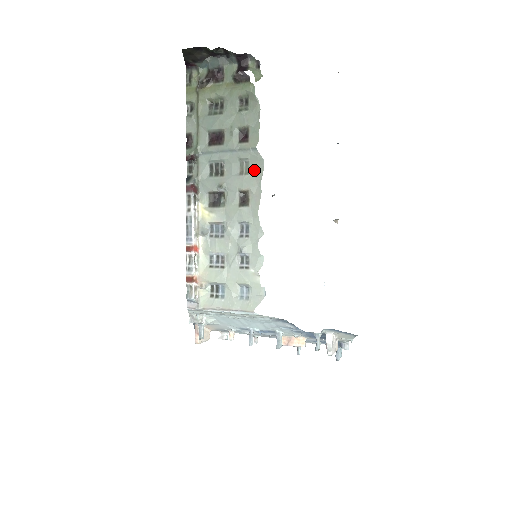
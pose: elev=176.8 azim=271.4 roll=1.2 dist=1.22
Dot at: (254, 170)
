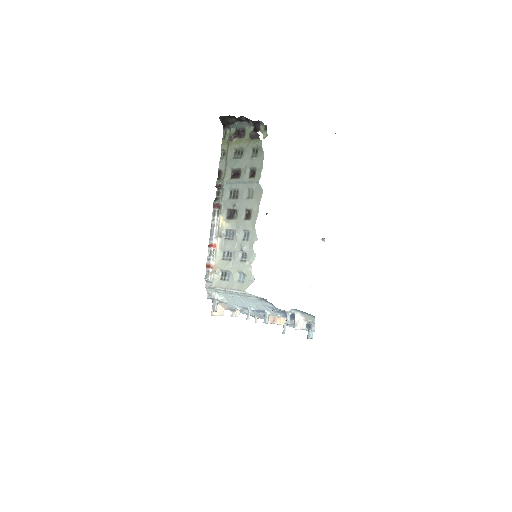
Dot at: (256, 196)
